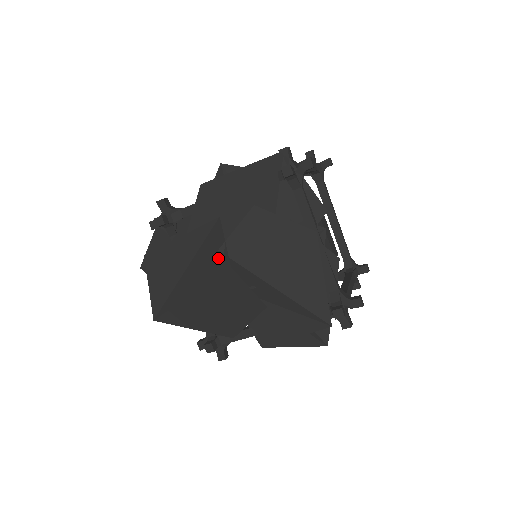
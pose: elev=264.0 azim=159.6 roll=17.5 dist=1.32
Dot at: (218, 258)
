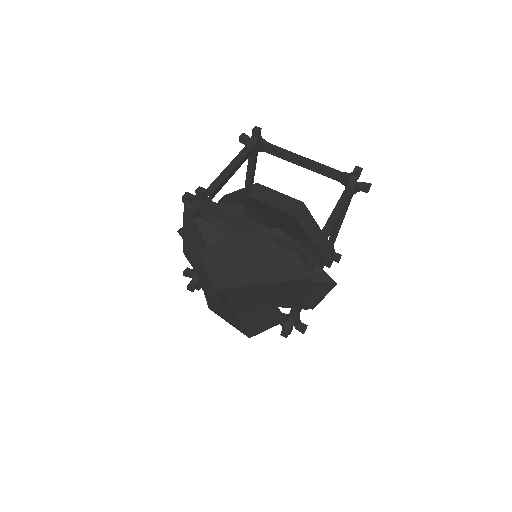
Dot at: (218, 293)
